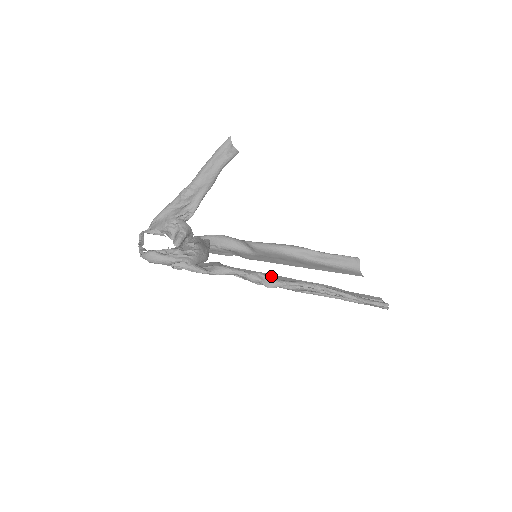
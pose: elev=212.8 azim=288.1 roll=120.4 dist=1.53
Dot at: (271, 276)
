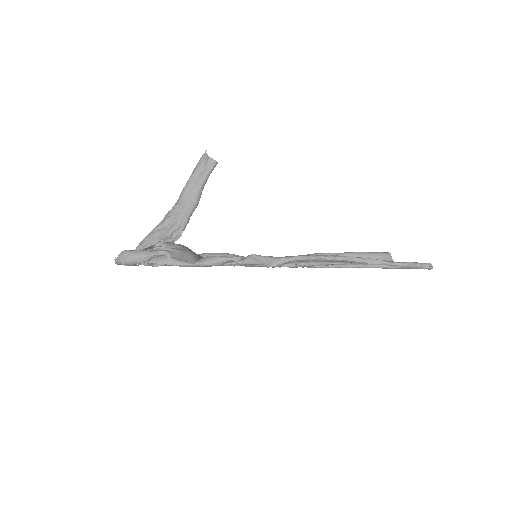
Dot at: occluded
